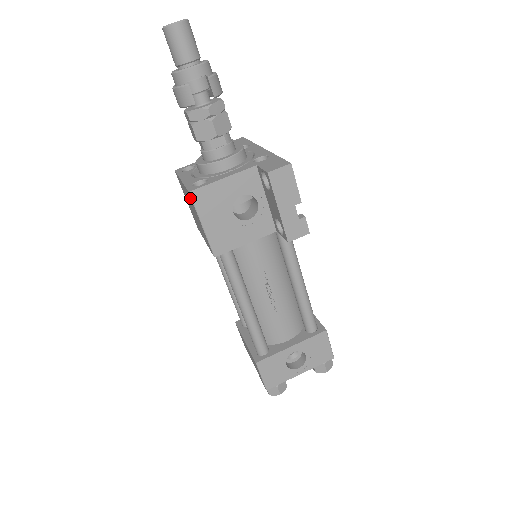
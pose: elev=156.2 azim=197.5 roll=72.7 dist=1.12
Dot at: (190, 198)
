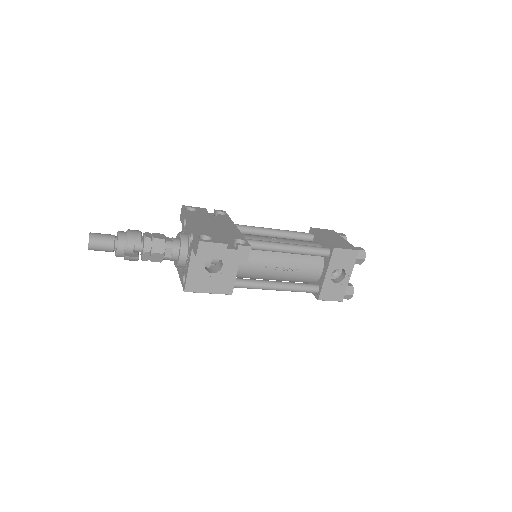
Dot at: occluded
